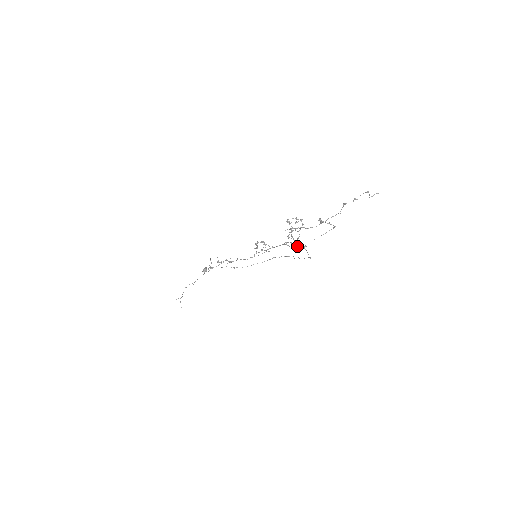
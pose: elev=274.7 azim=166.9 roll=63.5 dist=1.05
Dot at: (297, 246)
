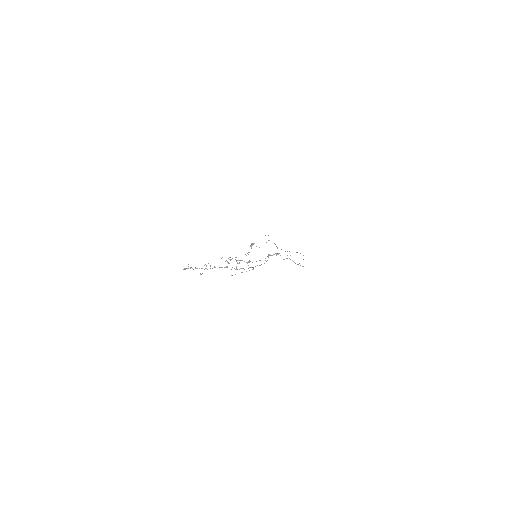
Dot at: occluded
